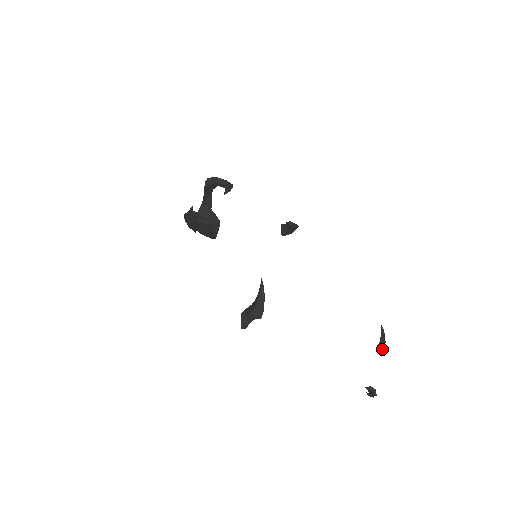
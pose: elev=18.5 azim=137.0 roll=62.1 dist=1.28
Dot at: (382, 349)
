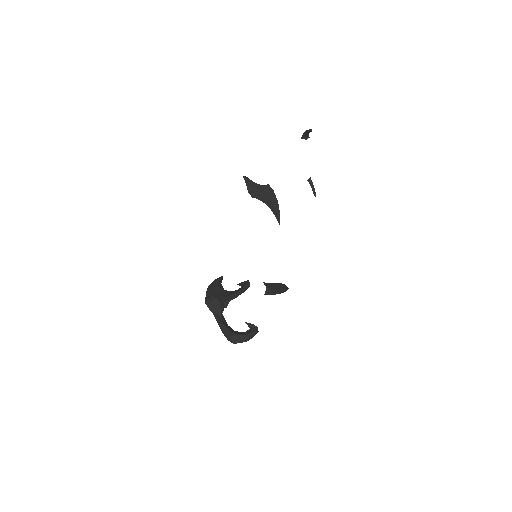
Dot at: occluded
